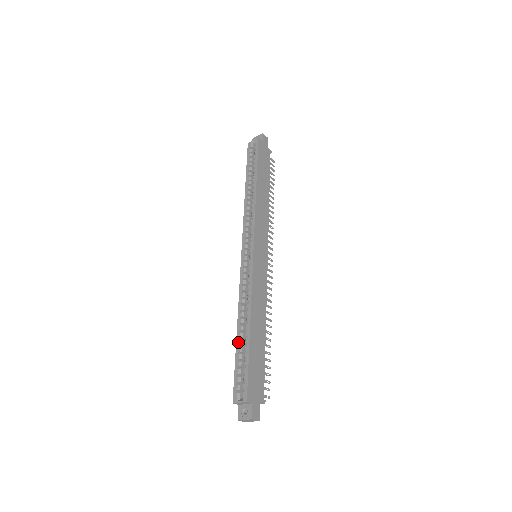
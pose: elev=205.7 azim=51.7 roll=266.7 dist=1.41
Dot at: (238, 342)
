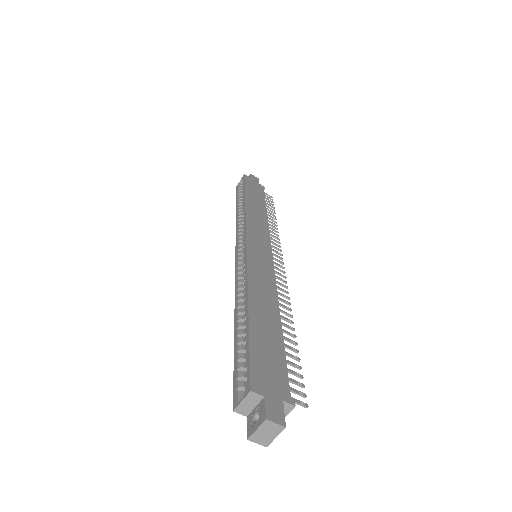
Dot at: (236, 334)
